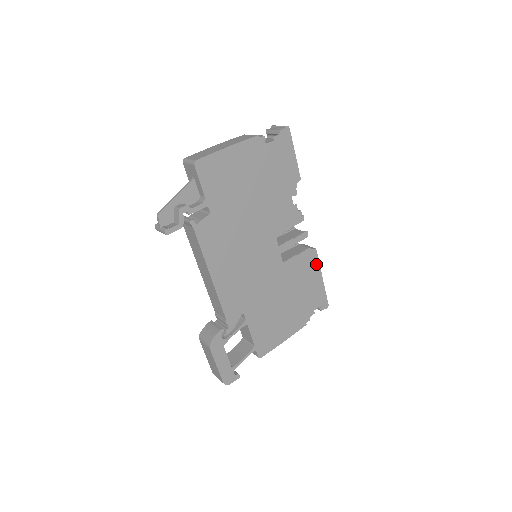
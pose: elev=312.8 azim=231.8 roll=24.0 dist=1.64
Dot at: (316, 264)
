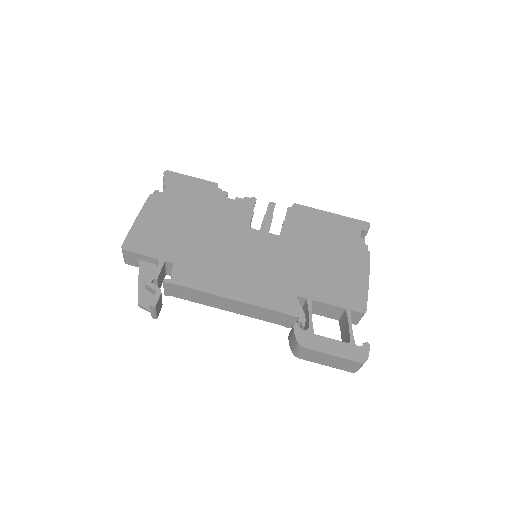
Dot at: (311, 211)
